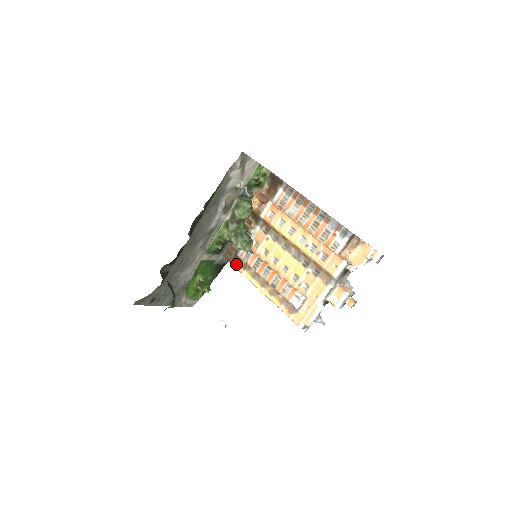
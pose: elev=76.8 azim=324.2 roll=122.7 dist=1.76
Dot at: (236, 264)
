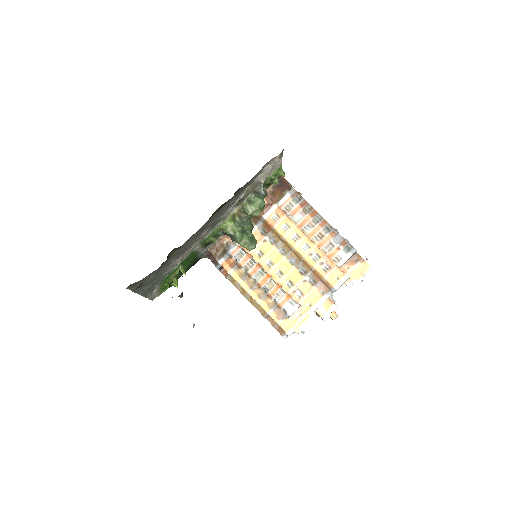
Dot at: (223, 261)
